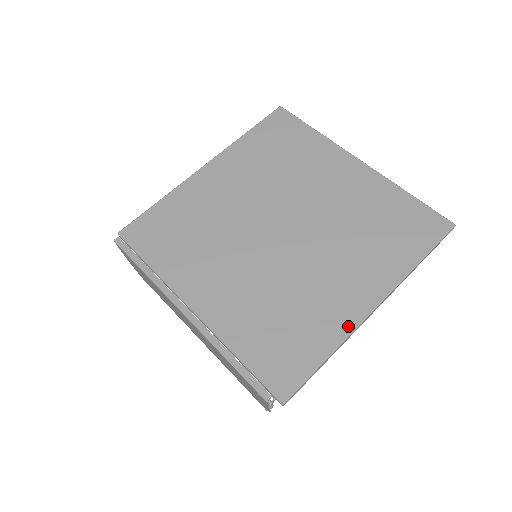
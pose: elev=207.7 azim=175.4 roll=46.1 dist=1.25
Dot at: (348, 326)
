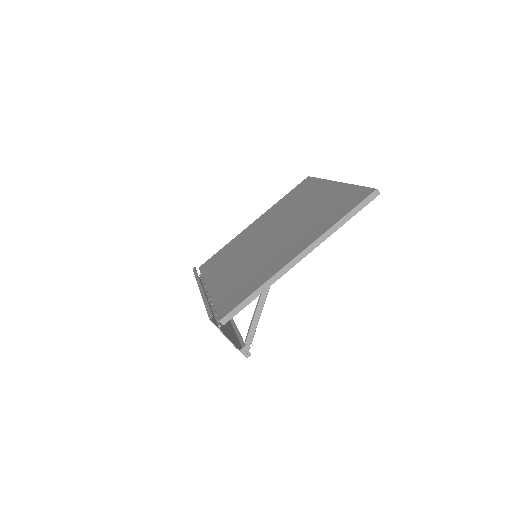
Dot at: (277, 270)
